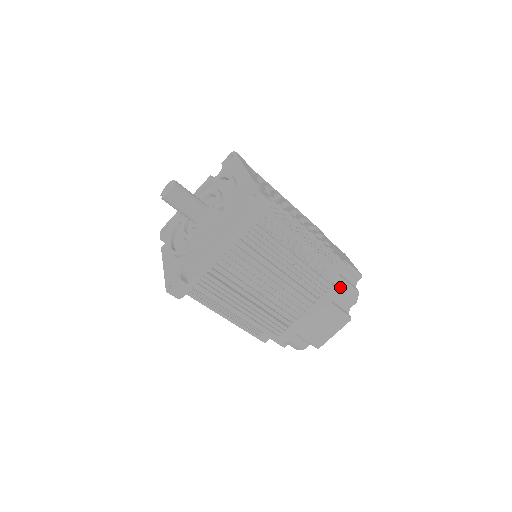
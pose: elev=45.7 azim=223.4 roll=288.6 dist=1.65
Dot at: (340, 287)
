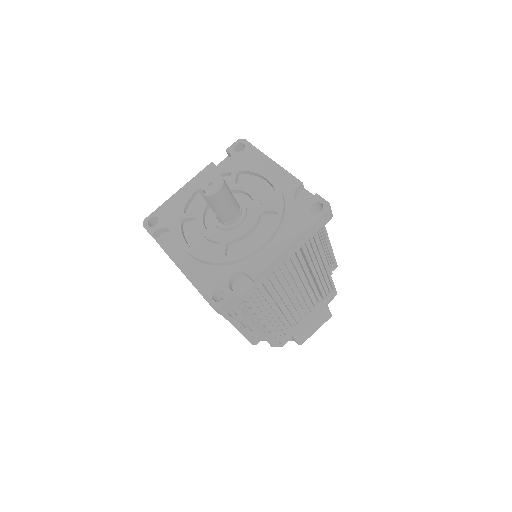
Dot at: occluded
